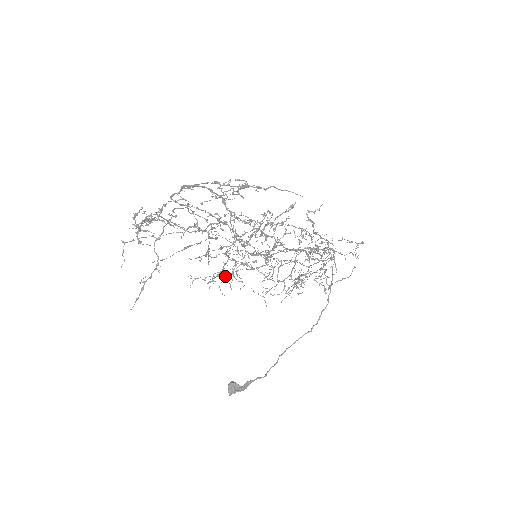
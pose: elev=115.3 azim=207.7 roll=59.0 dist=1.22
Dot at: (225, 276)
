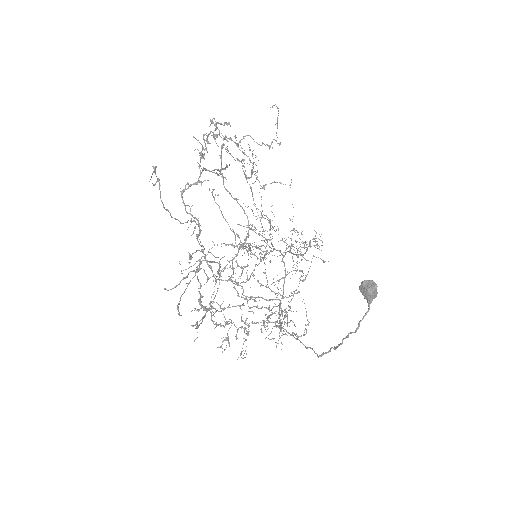
Dot at: (248, 253)
